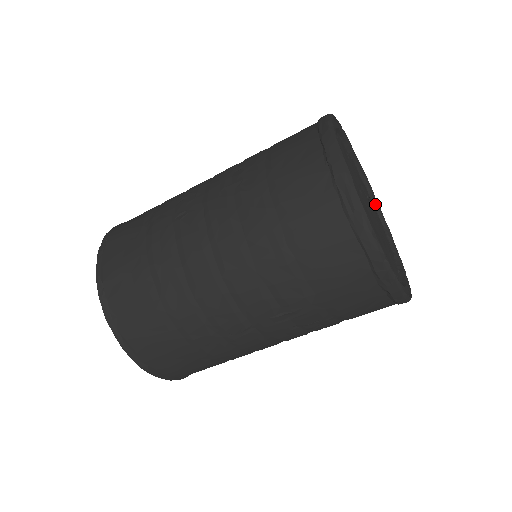
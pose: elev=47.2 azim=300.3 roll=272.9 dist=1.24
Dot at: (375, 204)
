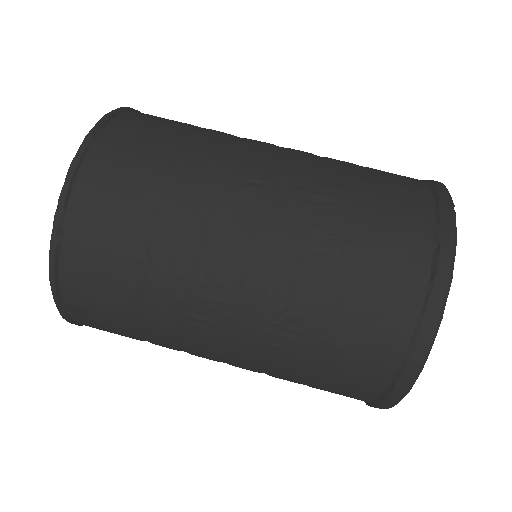
Dot at: occluded
